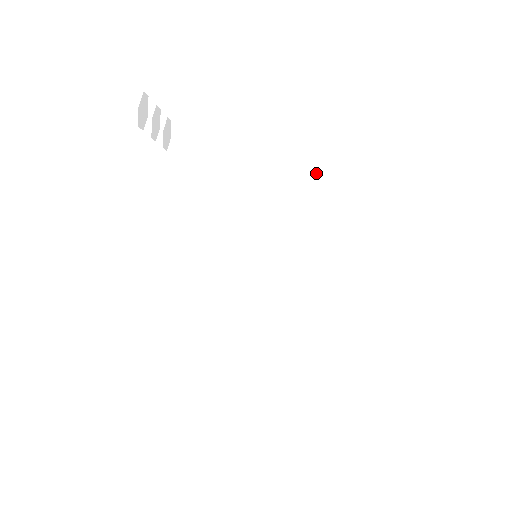
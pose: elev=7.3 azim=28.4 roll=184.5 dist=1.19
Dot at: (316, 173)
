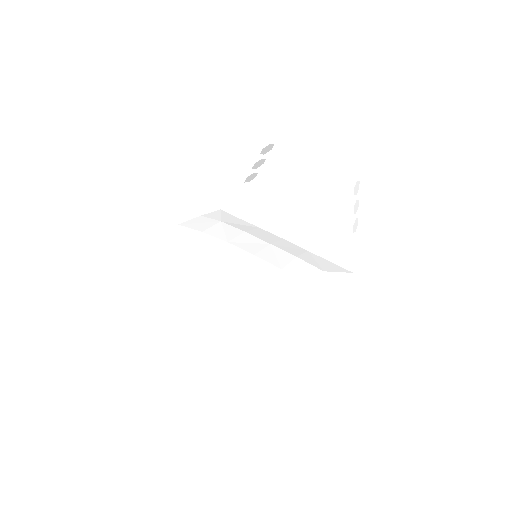
Dot at: (314, 255)
